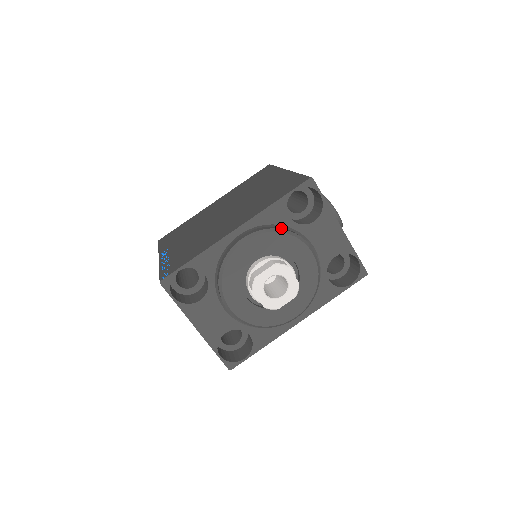
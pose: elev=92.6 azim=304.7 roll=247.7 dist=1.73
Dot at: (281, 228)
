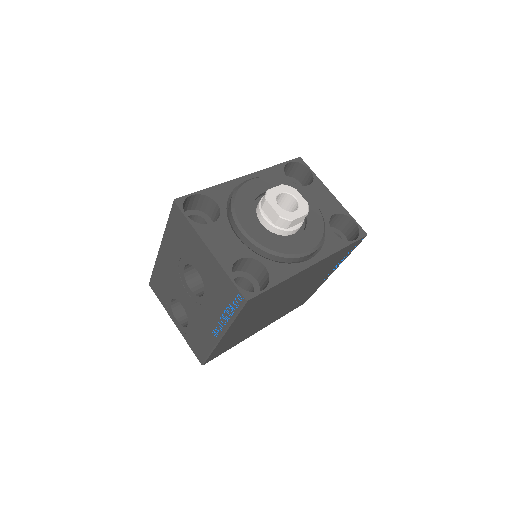
Dot at: occluded
